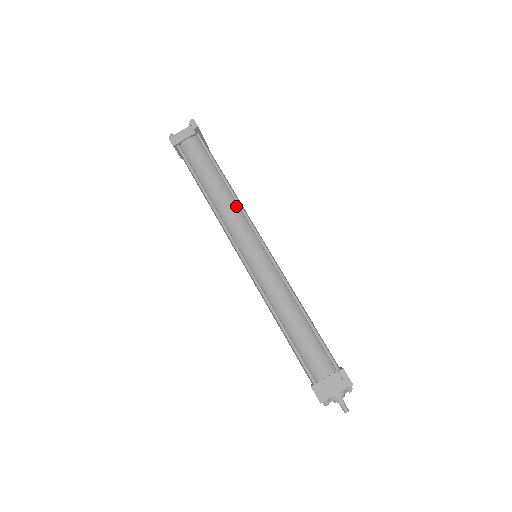
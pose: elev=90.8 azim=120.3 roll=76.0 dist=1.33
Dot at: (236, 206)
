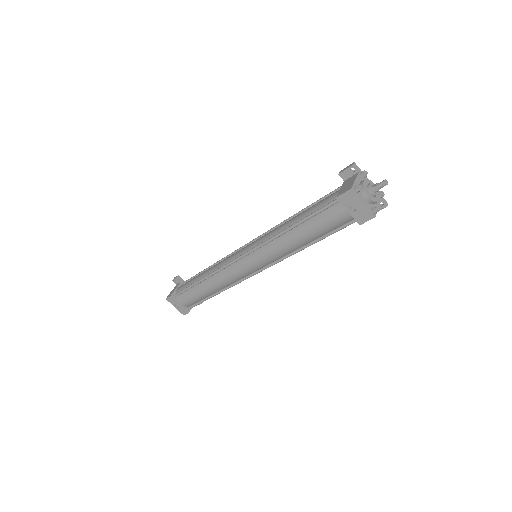
Dot at: occluded
